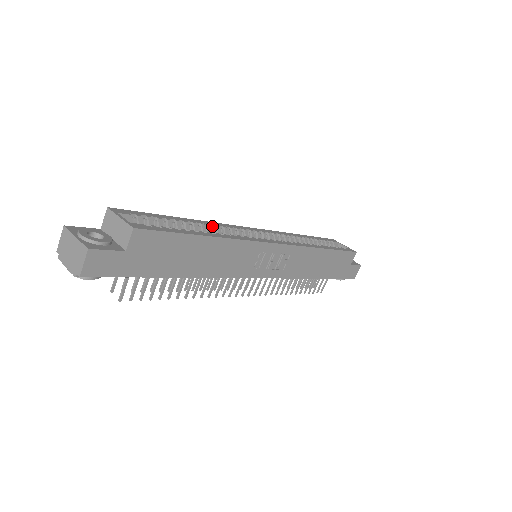
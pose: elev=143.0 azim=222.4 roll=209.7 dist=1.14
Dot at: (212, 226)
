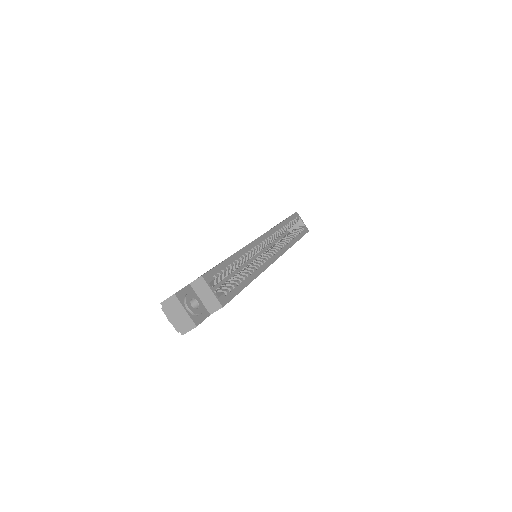
Dot at: (246, 256)
